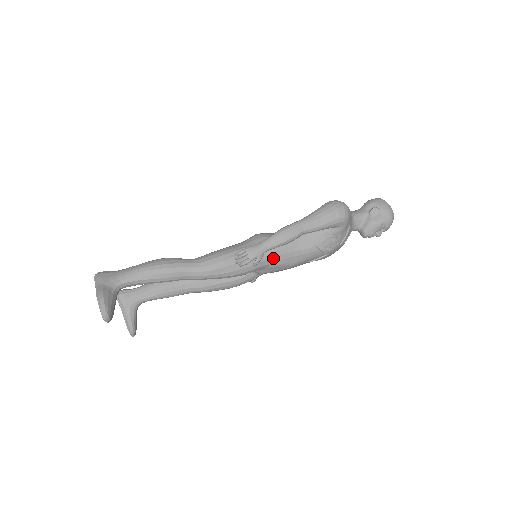
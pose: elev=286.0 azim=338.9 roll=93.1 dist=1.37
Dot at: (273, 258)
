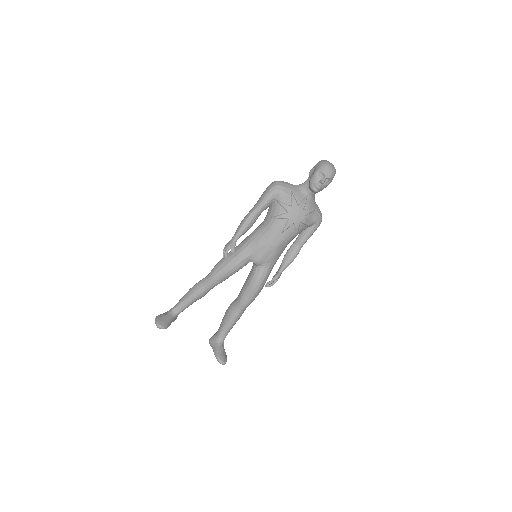
Dot at: (250, 244)
